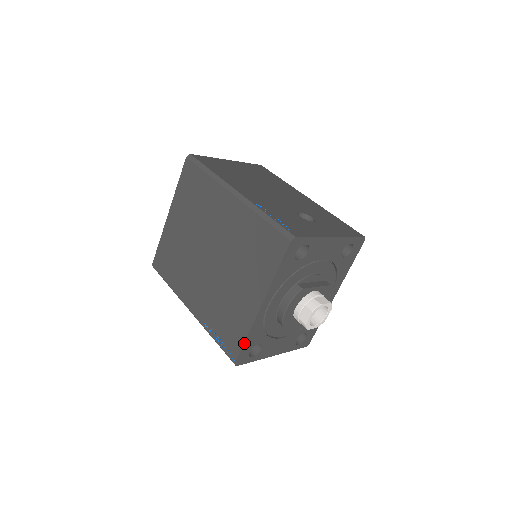
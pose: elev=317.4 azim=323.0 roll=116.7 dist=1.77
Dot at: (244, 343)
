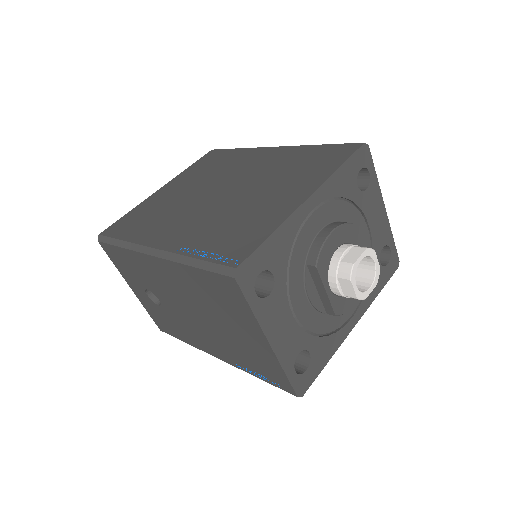
Dot at: (265, 240)
